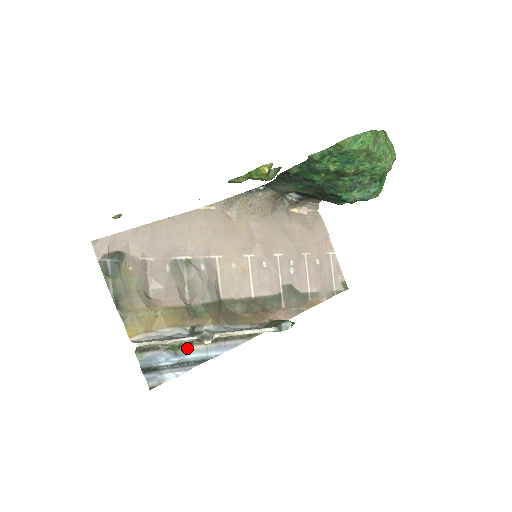
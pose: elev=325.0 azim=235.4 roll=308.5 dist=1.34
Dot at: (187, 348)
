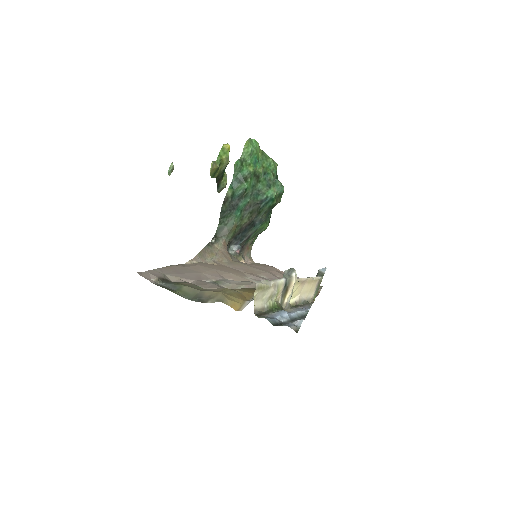
Dot at: occluded
